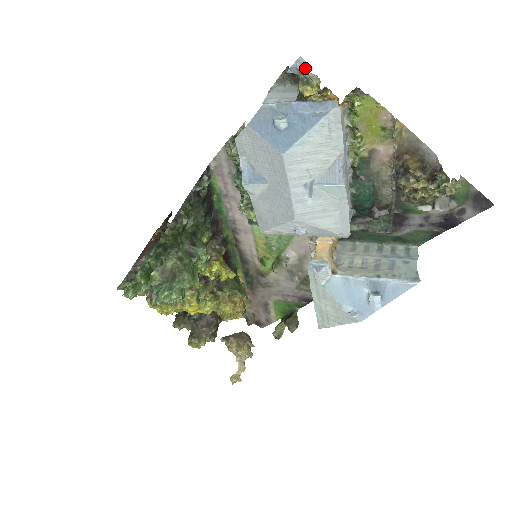
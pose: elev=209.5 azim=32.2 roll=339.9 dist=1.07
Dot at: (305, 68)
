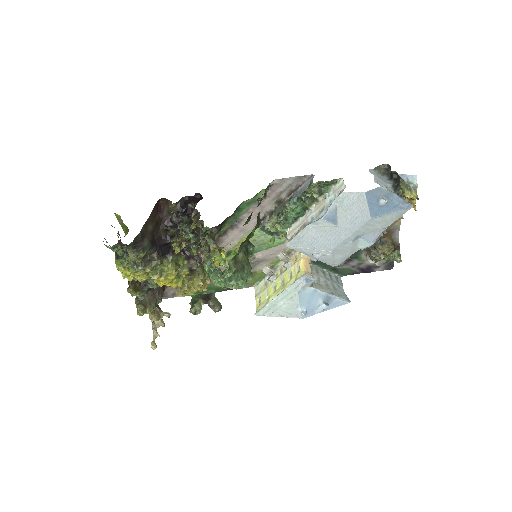
Dot at: (414, 182)
